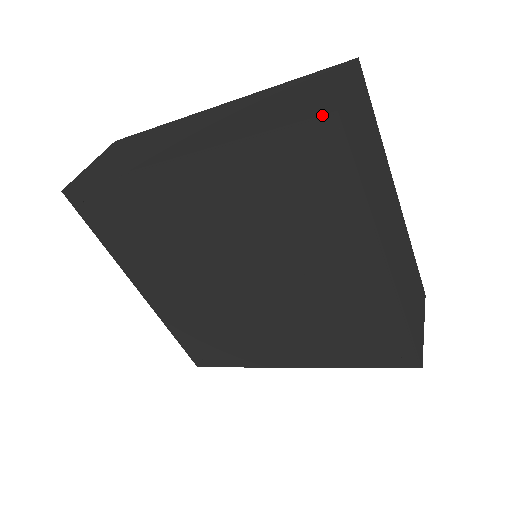
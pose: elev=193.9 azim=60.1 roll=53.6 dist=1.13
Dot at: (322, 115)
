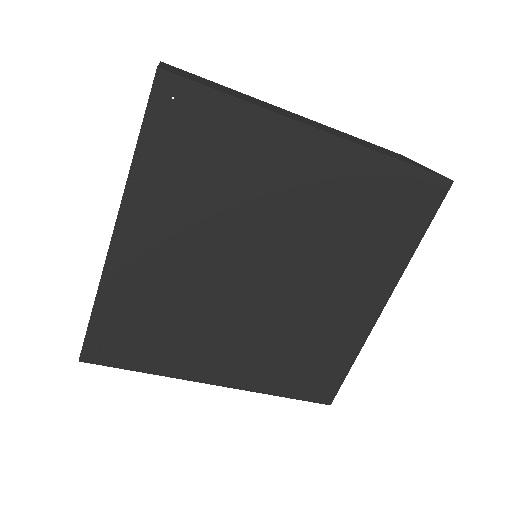
Dot at: (445, 177)
